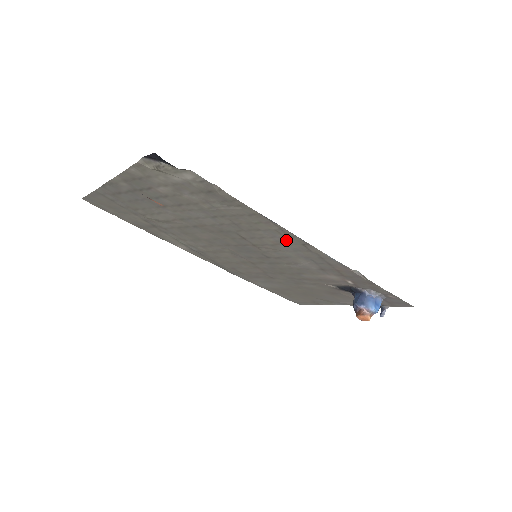
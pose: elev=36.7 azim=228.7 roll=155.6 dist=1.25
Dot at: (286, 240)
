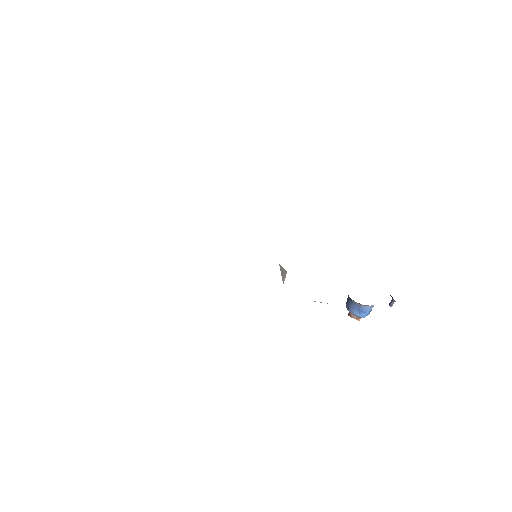
Dot at: occluded
